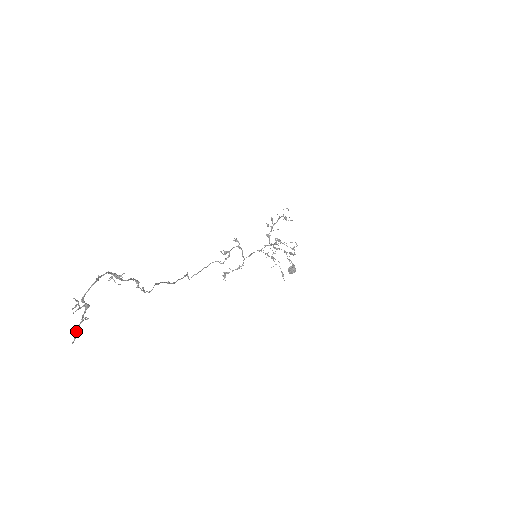
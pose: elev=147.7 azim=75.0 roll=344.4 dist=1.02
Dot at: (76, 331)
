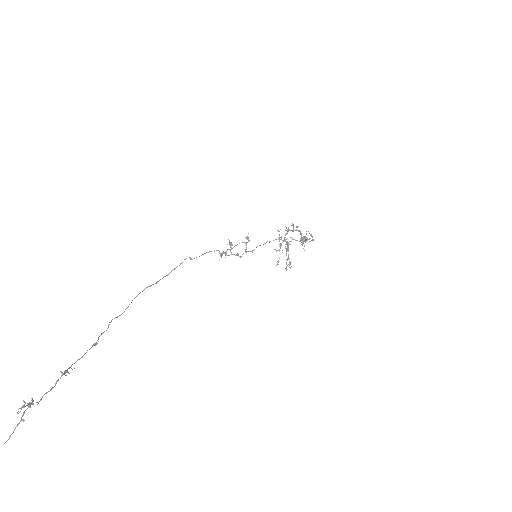
Dot at: (10, 436)
